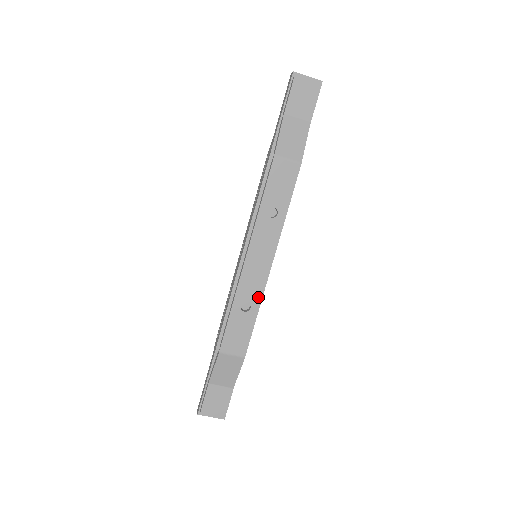
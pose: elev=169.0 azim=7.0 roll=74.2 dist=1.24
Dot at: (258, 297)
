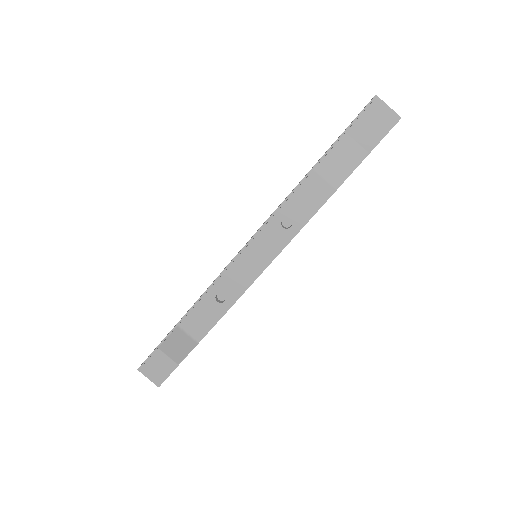
Dot at: (236, 295)
